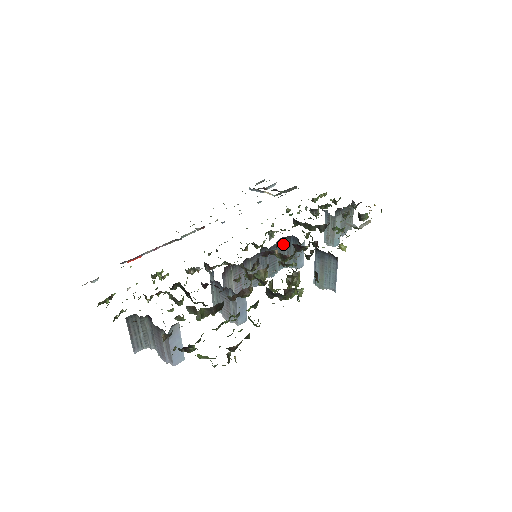
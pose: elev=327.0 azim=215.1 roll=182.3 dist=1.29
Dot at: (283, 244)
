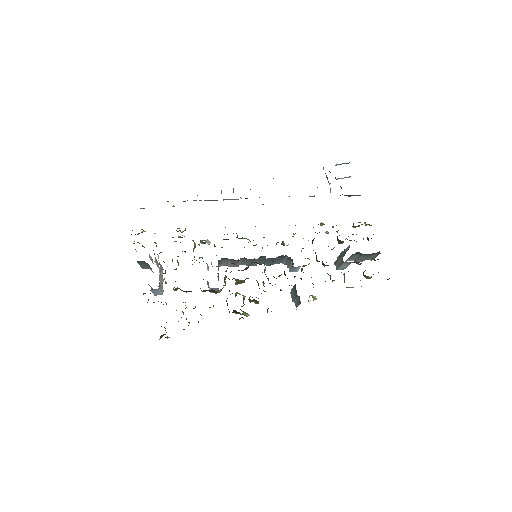
Dot at: (285, 257)
